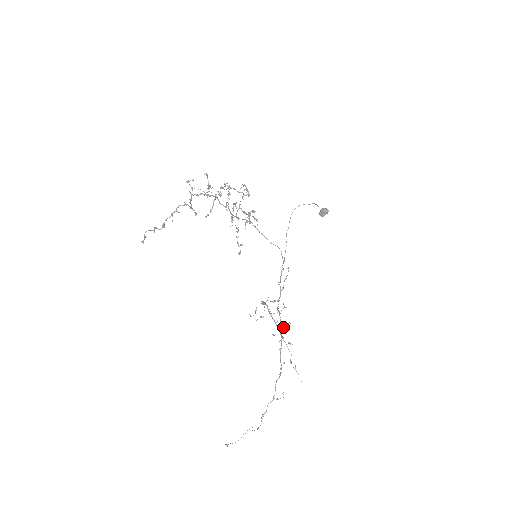
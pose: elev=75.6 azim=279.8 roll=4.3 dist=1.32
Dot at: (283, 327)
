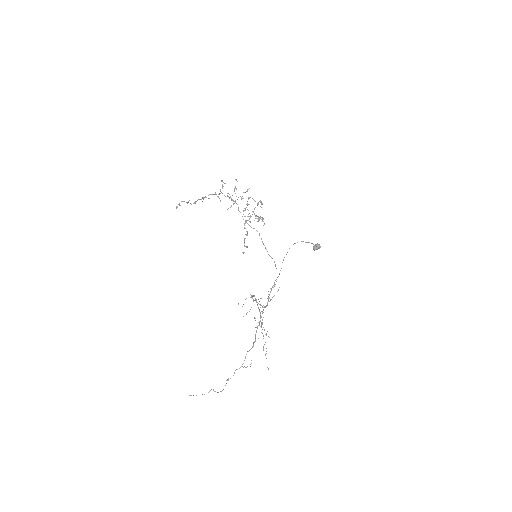
Dot at: occluded
